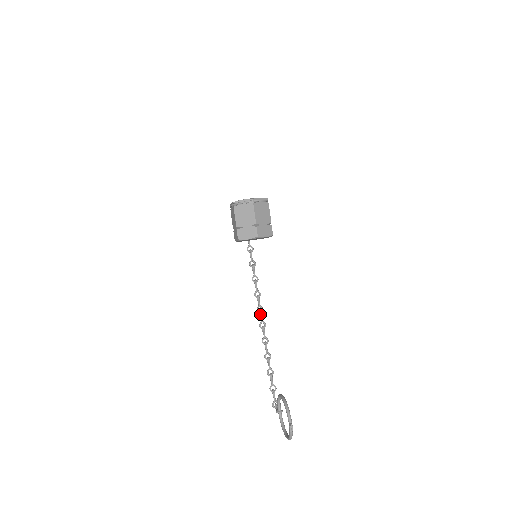
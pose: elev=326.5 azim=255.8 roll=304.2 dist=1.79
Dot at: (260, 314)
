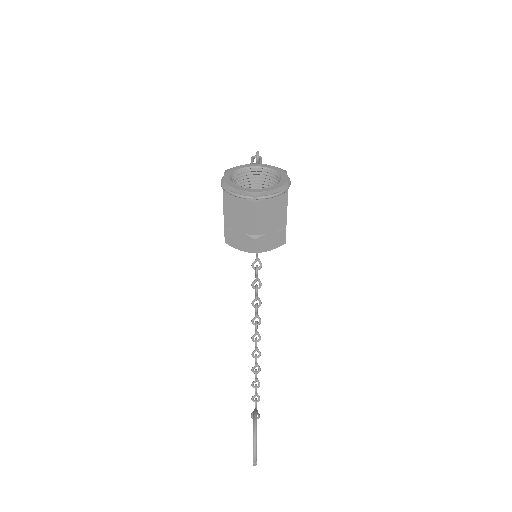
Dot at: occluded
